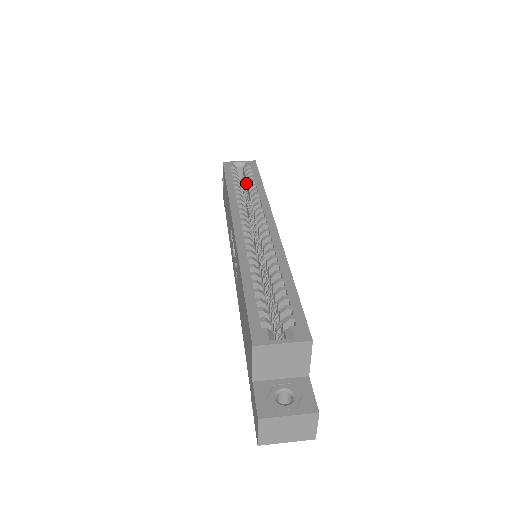
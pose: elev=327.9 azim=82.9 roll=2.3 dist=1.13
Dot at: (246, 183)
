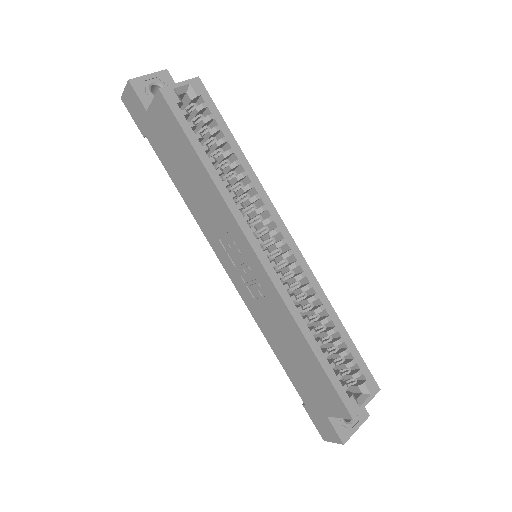
Dot at: (207, 135)
